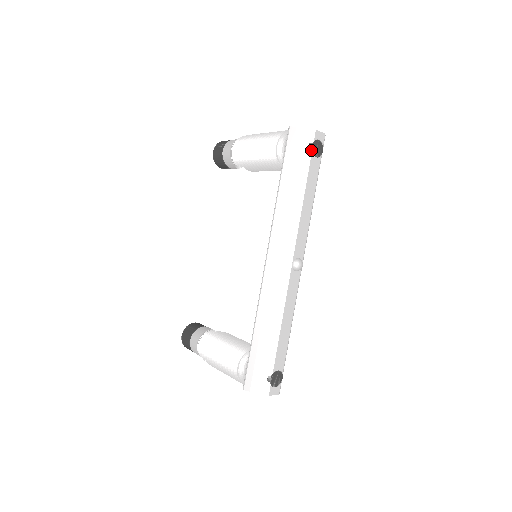
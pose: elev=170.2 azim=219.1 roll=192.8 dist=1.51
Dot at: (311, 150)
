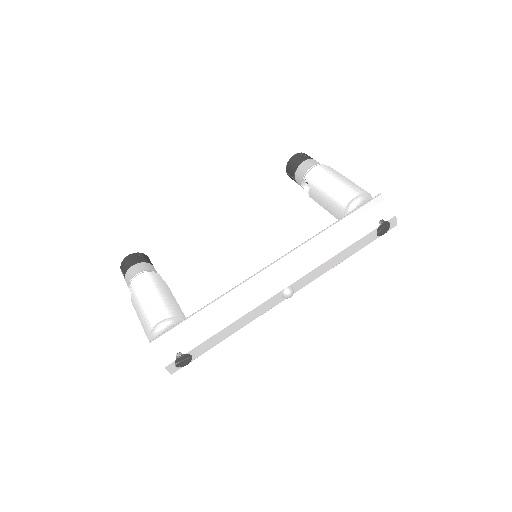
Dot at: (379, 225)
